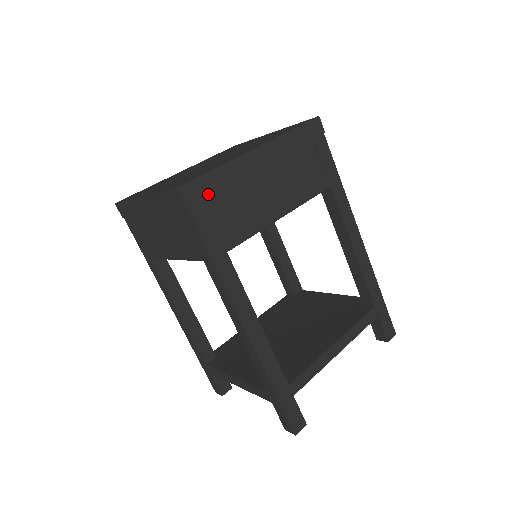
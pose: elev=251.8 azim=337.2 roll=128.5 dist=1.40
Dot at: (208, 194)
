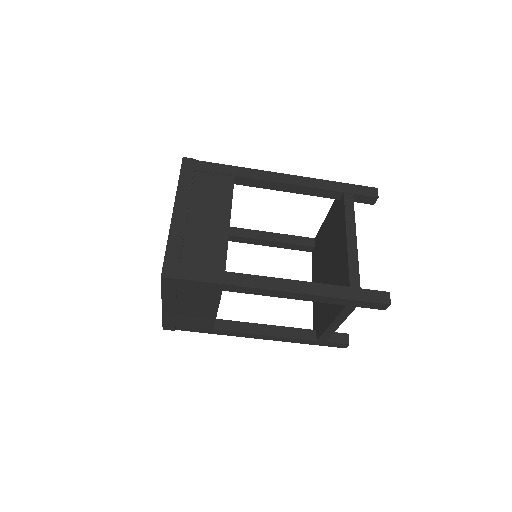
Dot at: (179, 260)
